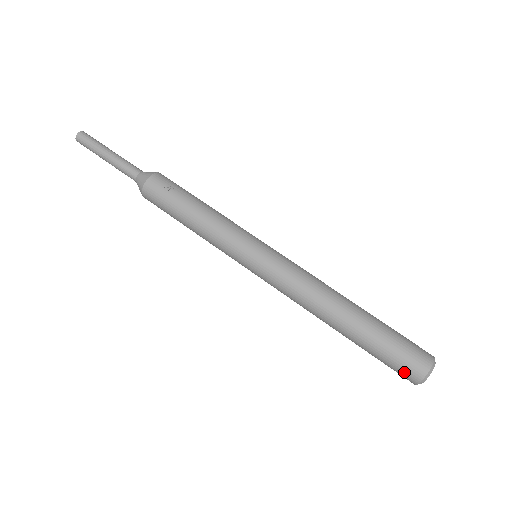
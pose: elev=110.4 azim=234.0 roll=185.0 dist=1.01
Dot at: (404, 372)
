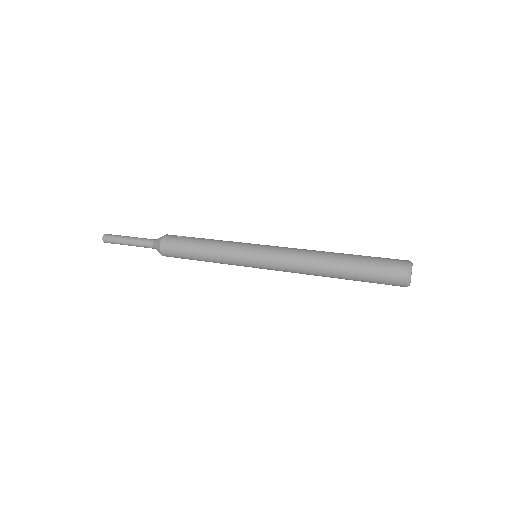
Dot at: (394, 273)
